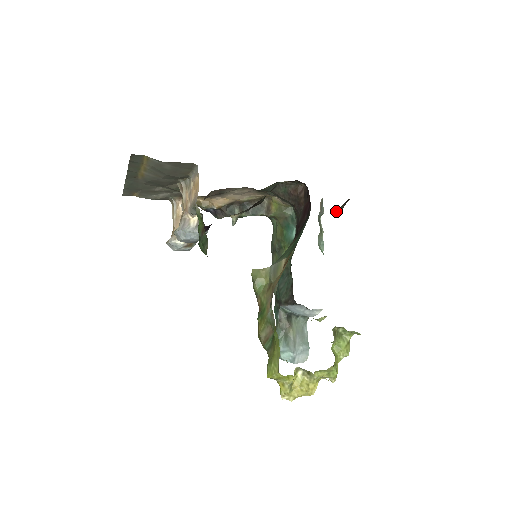
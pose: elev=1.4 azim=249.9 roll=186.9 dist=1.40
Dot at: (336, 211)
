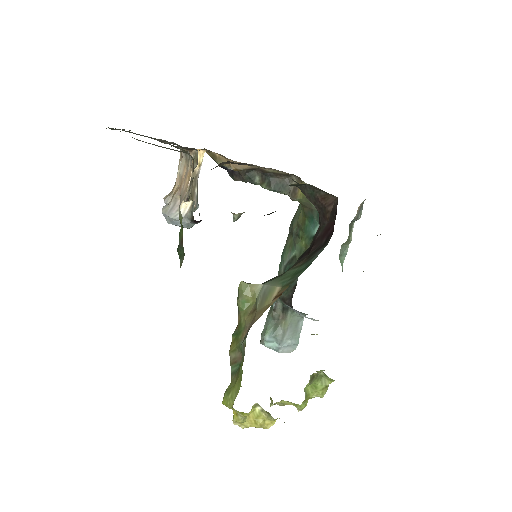
Dot at: occluded
